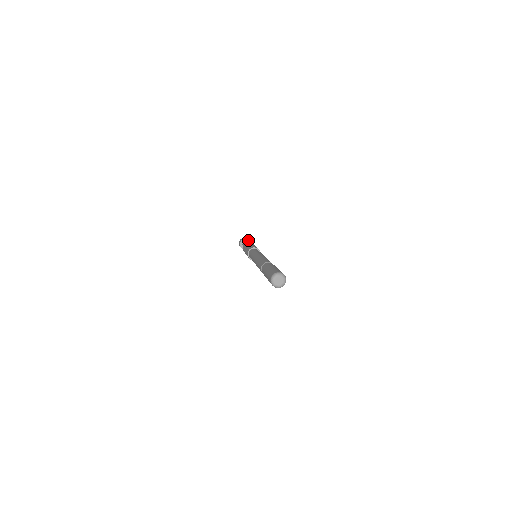
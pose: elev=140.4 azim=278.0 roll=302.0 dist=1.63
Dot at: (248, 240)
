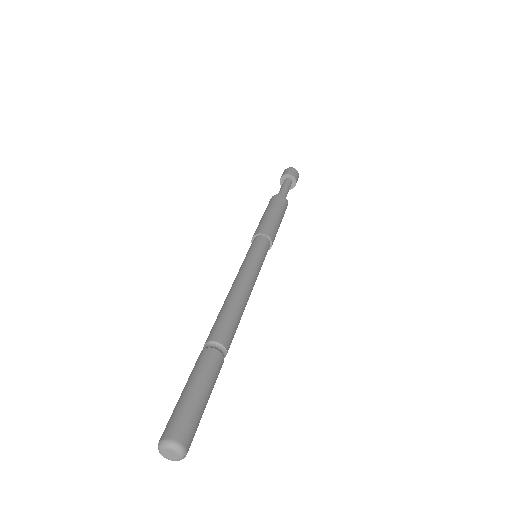
Dot at: (293, 177)
